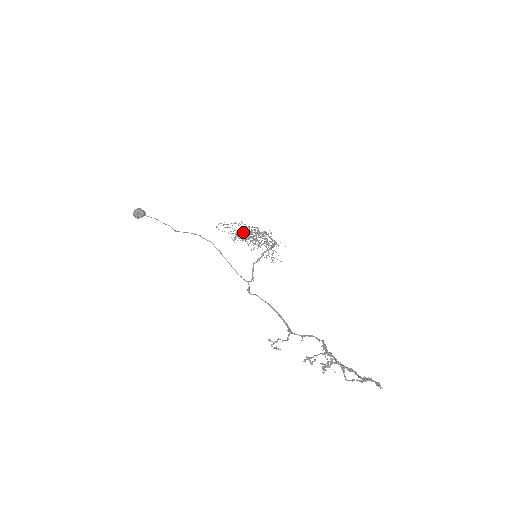
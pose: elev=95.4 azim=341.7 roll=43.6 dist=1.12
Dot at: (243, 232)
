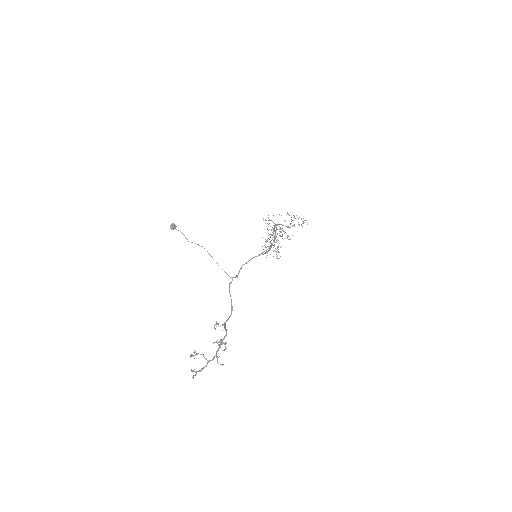
Dot at: (274, 228)
